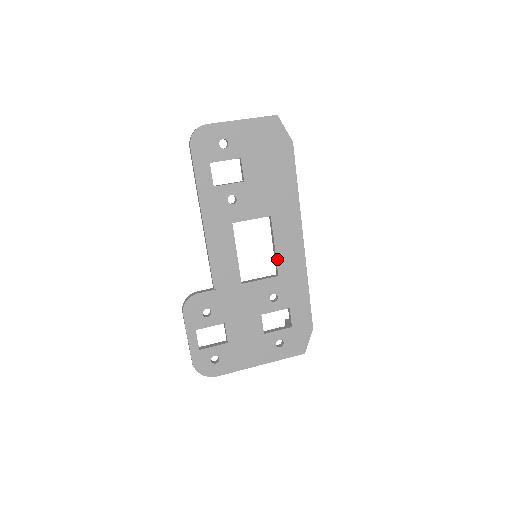
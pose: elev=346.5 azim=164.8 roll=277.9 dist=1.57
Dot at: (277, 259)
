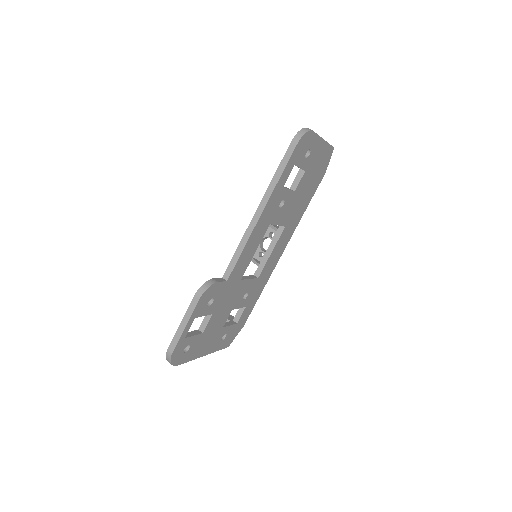
Dot at: (266, 264)
